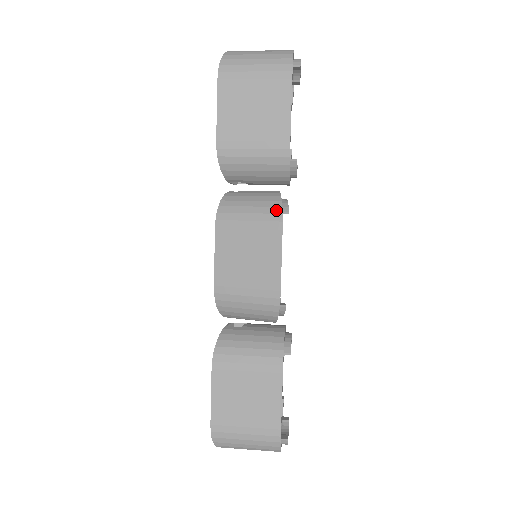
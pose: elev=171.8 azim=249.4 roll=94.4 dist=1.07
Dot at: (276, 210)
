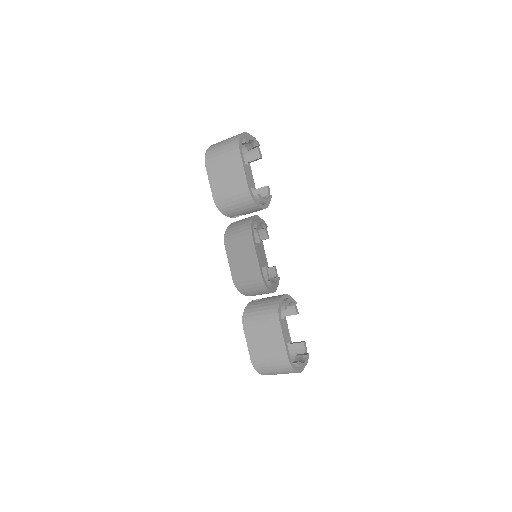
Dot at: (248, 228)
